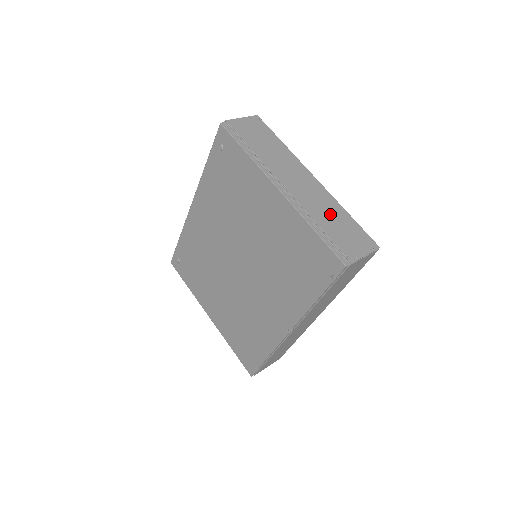
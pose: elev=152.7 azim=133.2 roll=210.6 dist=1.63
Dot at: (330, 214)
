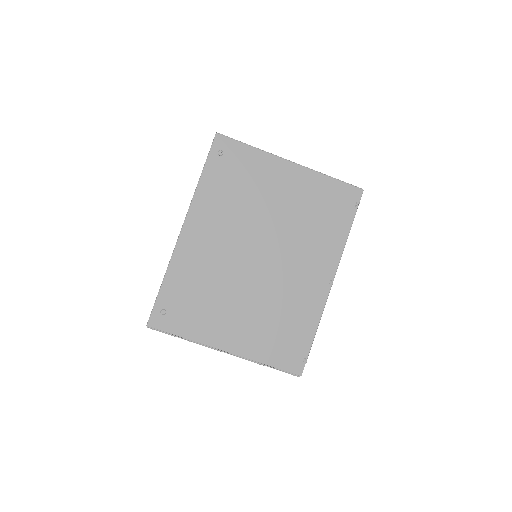
Dot at: occluded
